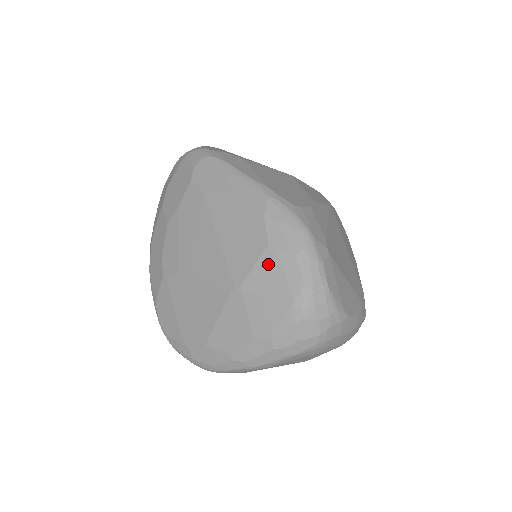
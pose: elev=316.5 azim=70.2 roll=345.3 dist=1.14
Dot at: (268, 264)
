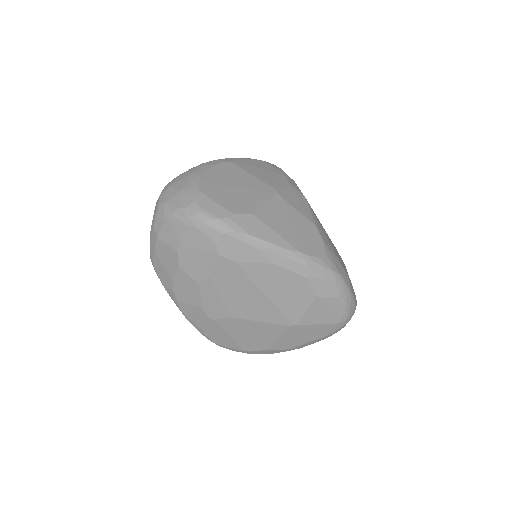
Dot at: (318, 307)
